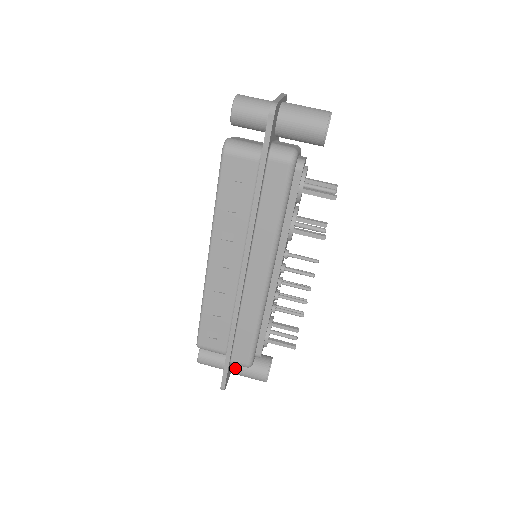
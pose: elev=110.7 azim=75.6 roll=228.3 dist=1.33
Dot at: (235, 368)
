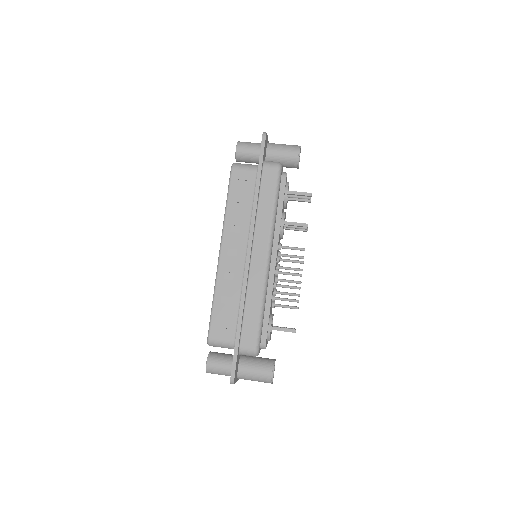
Dot at: (242, 367)
